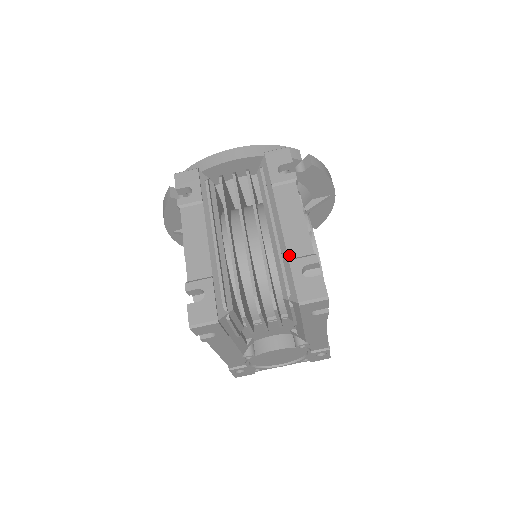
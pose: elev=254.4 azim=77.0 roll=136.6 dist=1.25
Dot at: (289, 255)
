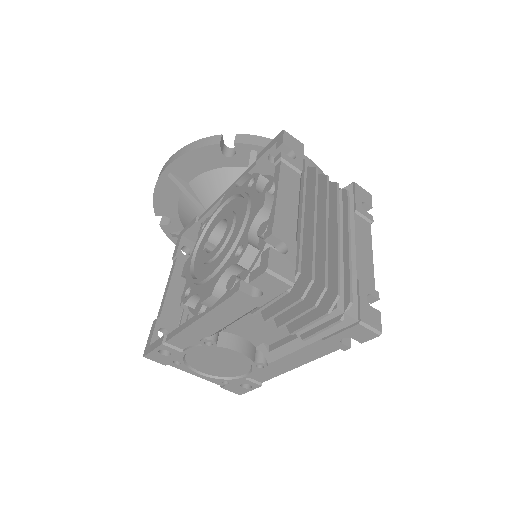
Dot at: (358, 276)
